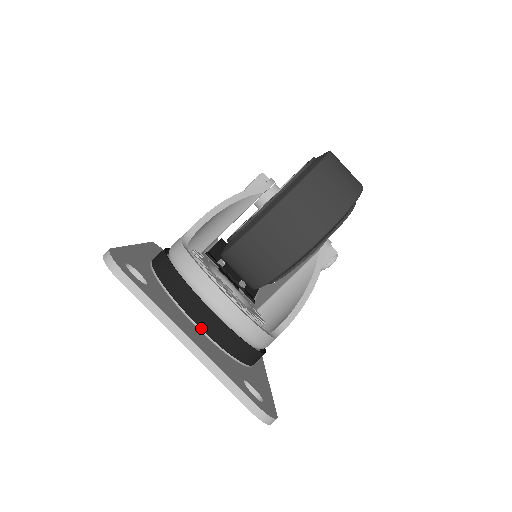
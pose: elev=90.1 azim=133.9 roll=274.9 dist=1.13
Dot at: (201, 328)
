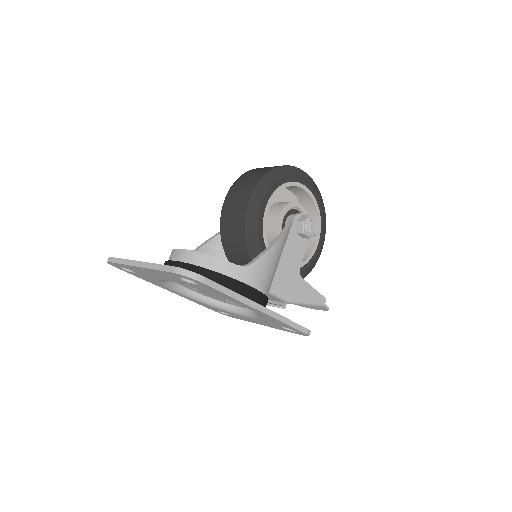
Dot at: occluded
